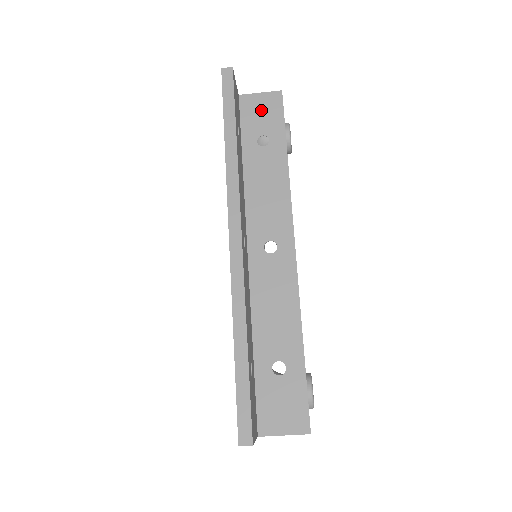
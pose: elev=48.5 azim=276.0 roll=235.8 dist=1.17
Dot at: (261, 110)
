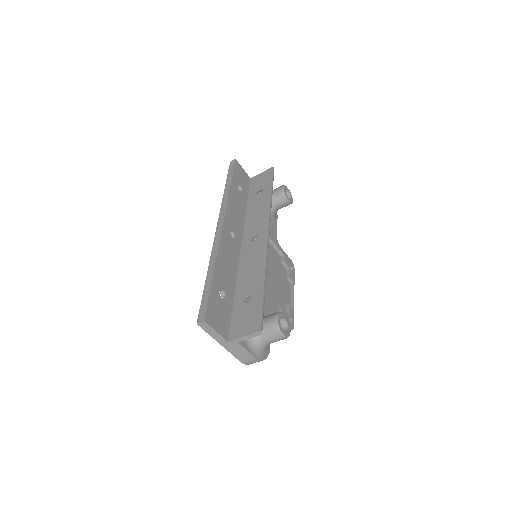
Dot at: (261, 179)
